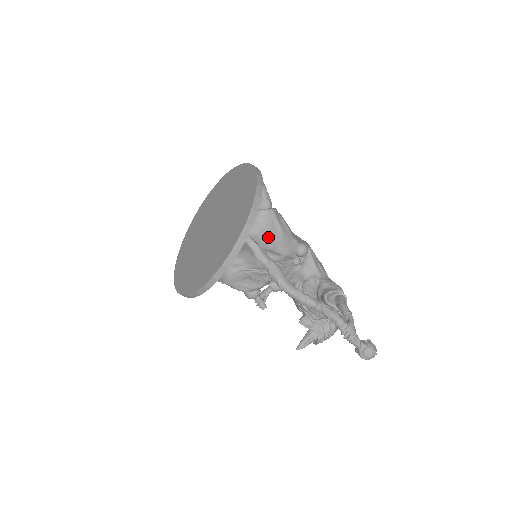
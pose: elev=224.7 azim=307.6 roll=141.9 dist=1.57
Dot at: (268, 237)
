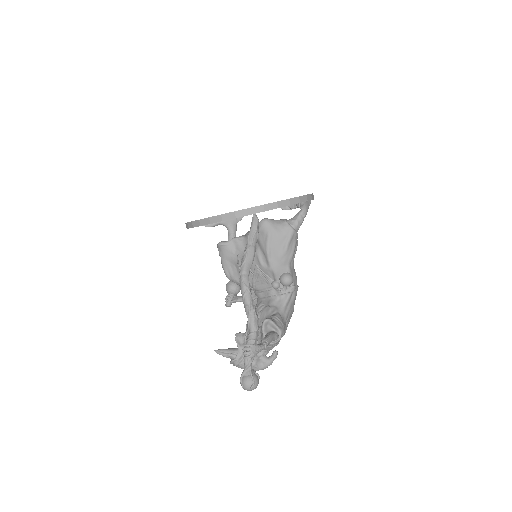
Dot at: (273, 243)
